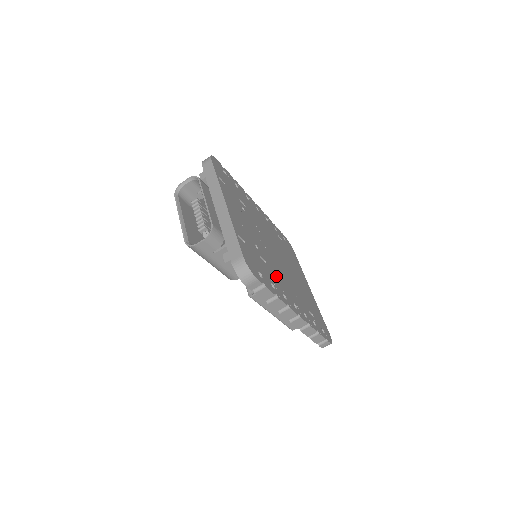
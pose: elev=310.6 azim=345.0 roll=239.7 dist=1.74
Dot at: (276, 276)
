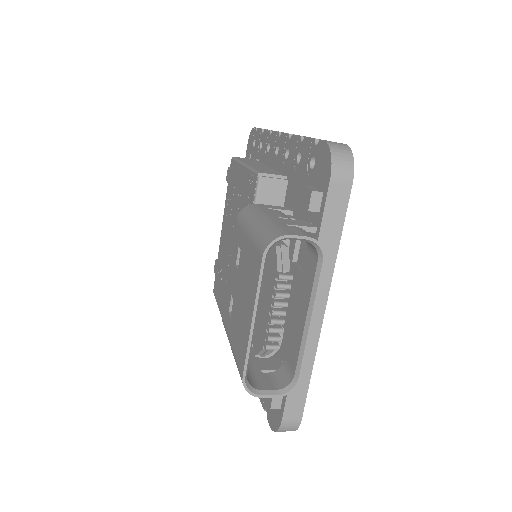
Dot at: occluded
